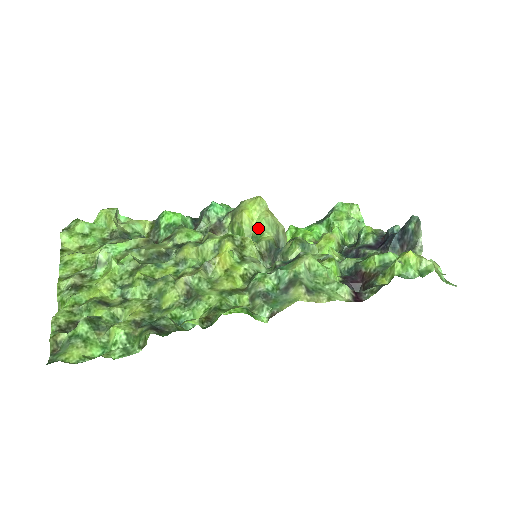
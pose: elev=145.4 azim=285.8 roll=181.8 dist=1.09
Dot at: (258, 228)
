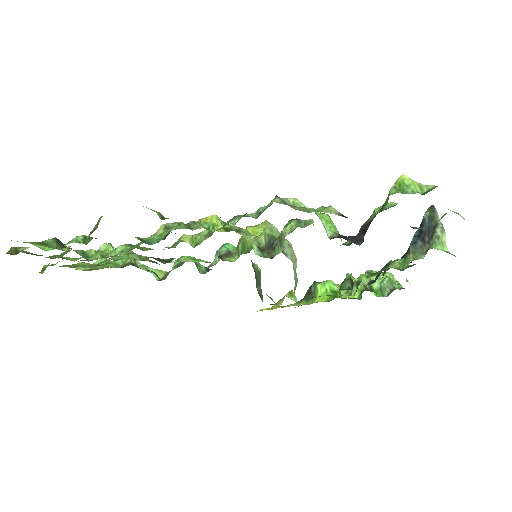
Dot at: (260, 235)
